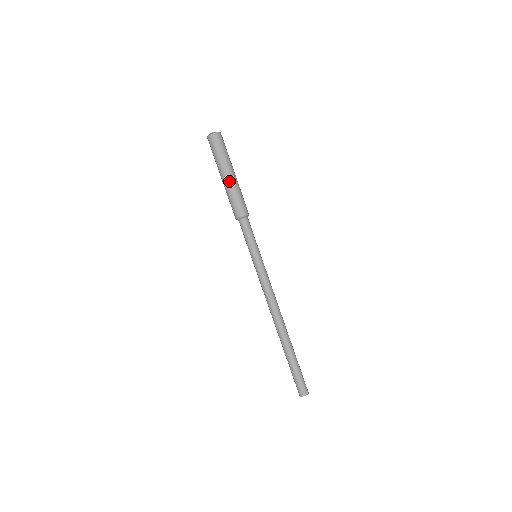
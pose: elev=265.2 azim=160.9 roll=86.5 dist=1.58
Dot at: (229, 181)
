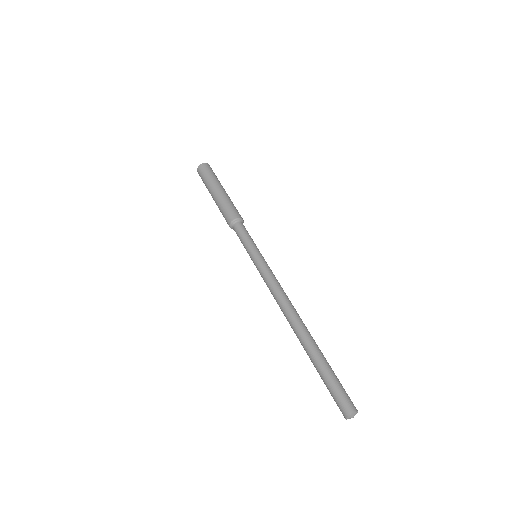
Dot at: (216, 196)
